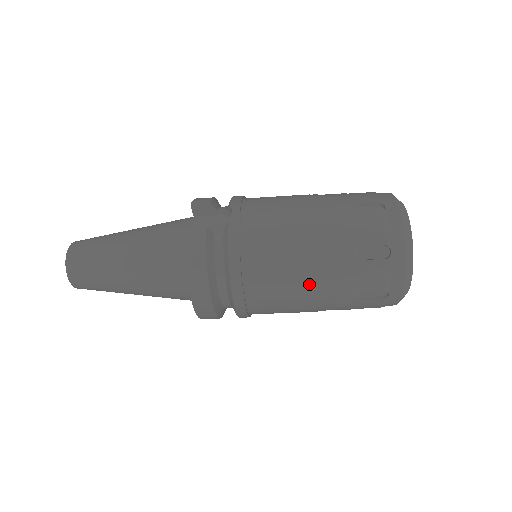
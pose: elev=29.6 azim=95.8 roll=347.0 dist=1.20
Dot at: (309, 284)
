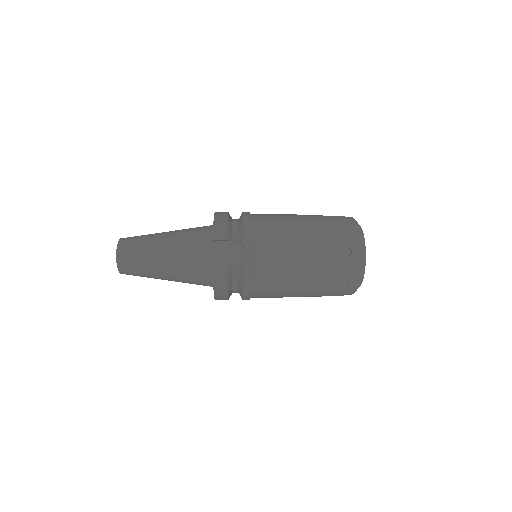
Dot at: (294, 295)
